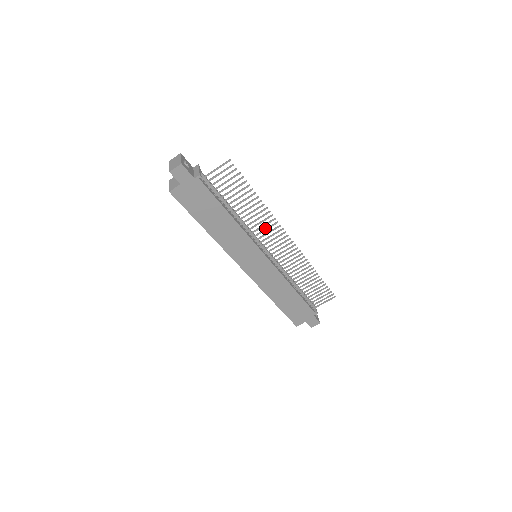
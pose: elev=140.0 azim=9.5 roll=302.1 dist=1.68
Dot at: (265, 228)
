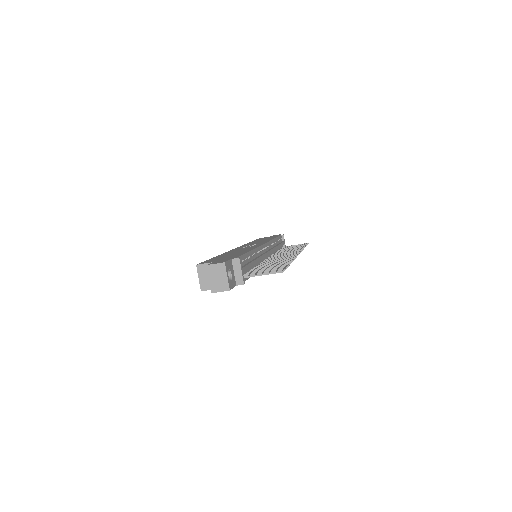
Dot at: (280, 259)
